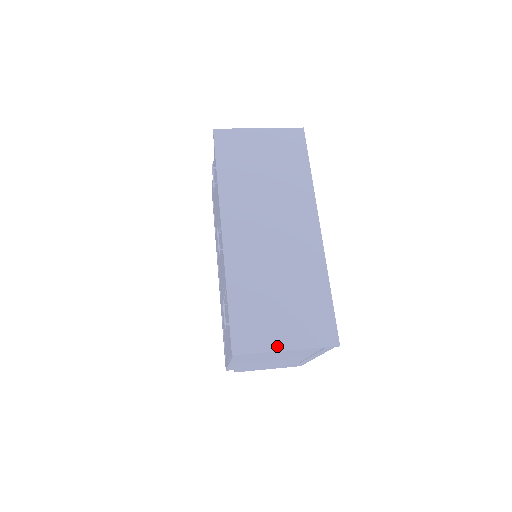
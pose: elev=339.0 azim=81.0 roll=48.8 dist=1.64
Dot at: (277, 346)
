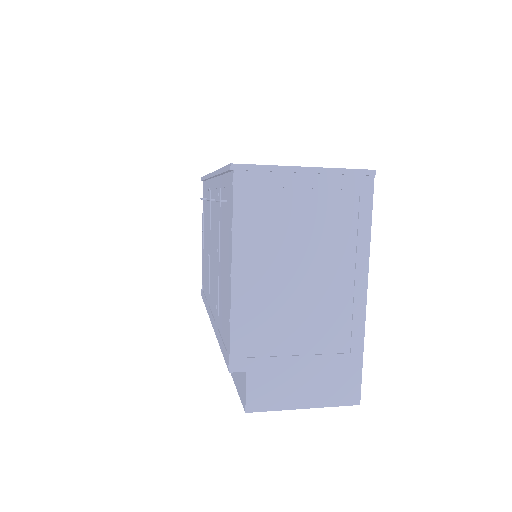
Dot at: (291, 166)
